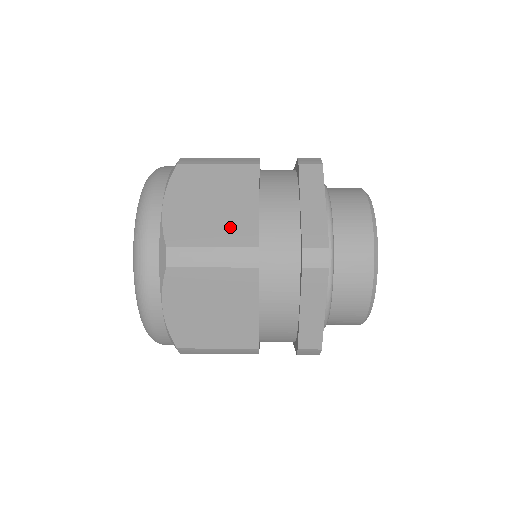
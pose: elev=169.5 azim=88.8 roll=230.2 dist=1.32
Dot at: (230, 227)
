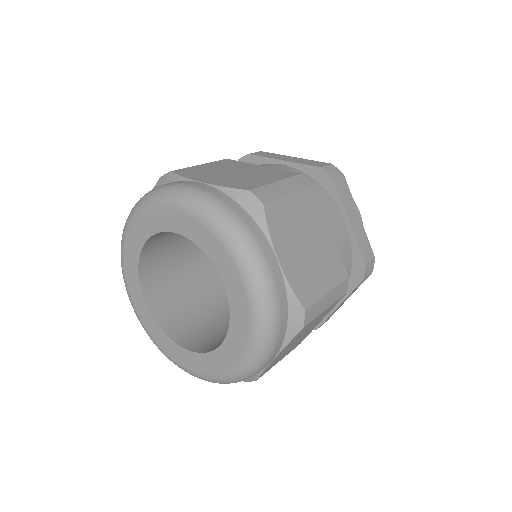
Dot at: (328, 265)
